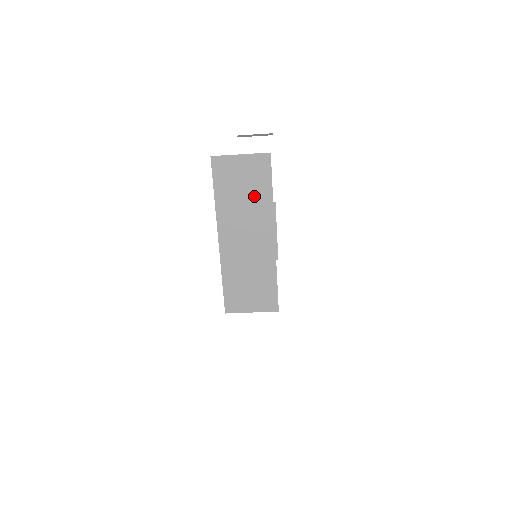
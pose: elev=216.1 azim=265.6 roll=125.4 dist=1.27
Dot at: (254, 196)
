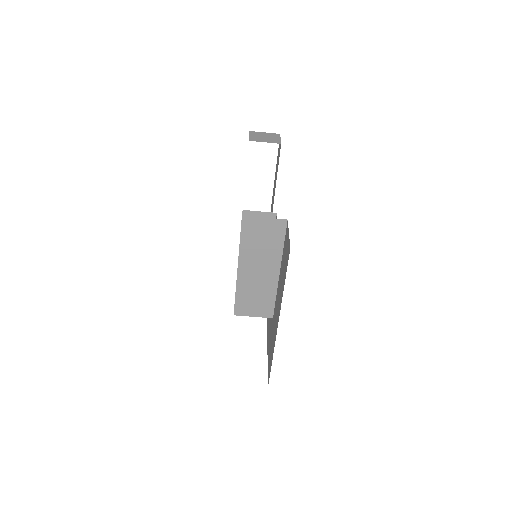
Dot at: (270, 245)
